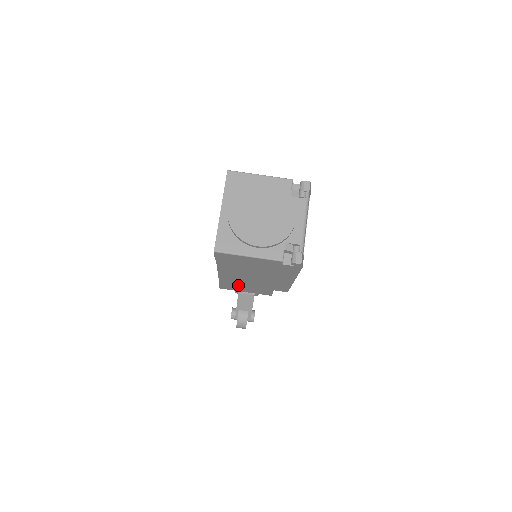
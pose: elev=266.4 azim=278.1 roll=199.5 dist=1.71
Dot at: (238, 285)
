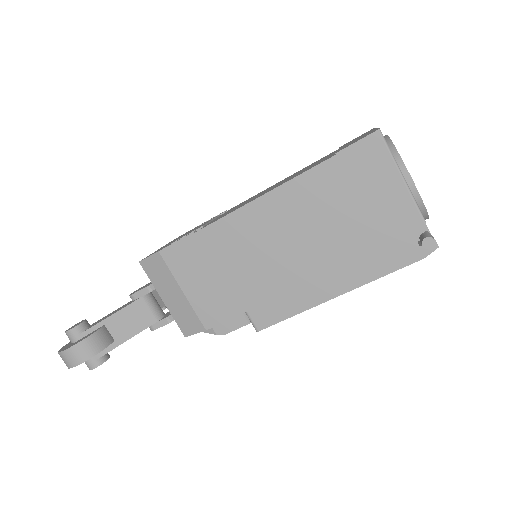
Dot at: (216, 258)
